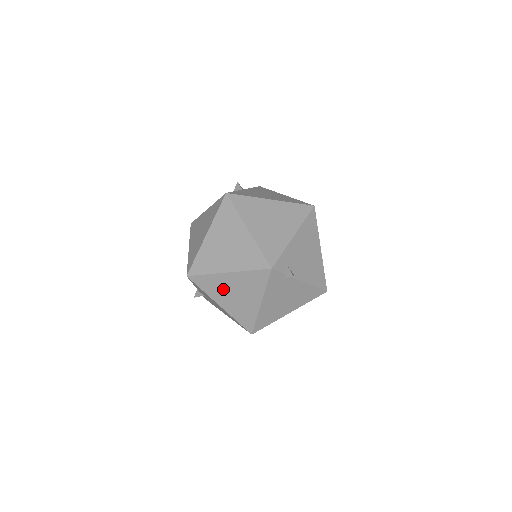
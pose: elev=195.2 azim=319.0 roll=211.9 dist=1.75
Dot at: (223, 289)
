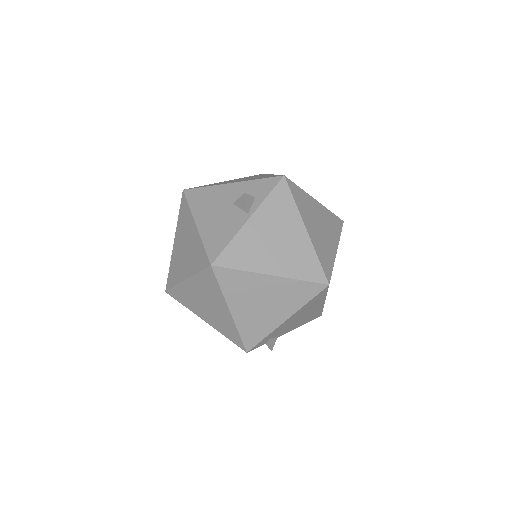
Dot at: occluded
